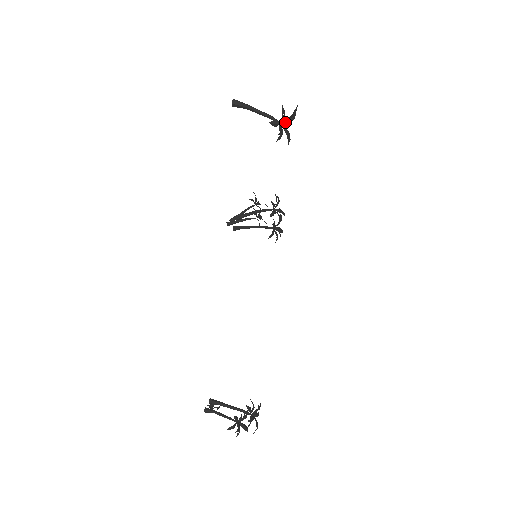
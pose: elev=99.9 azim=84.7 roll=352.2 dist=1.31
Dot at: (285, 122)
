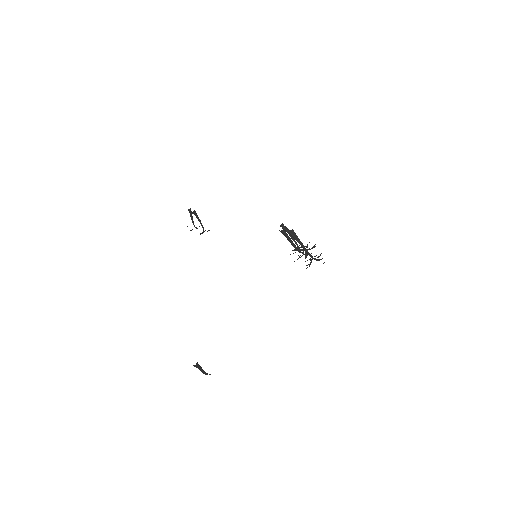
Dot at: occluded
